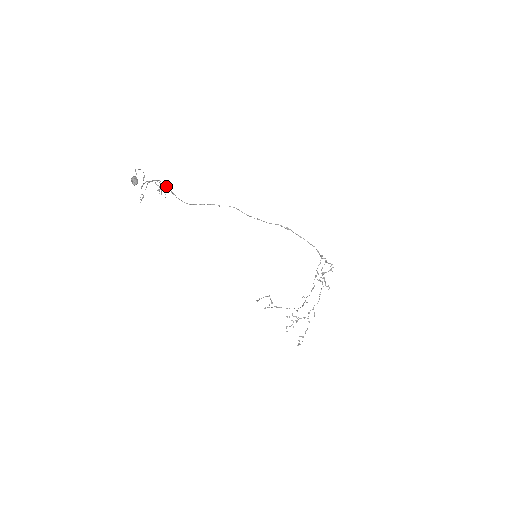
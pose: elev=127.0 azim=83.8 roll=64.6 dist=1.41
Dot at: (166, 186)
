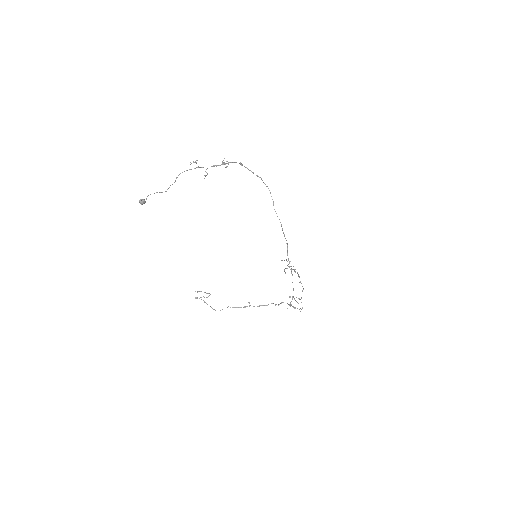
Dot at: (232, 162)
